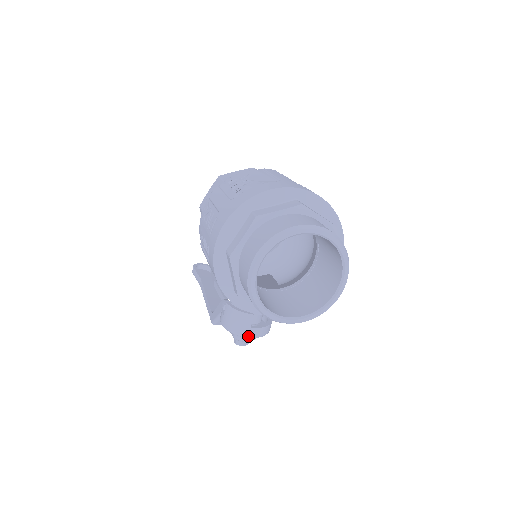
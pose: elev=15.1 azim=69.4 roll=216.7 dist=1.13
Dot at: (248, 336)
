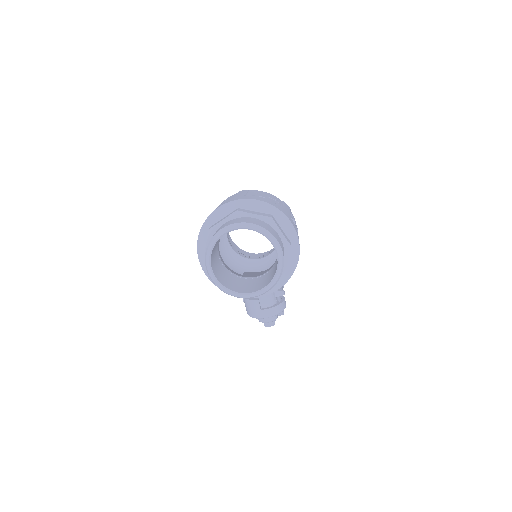
Dot at: (262, 317)
